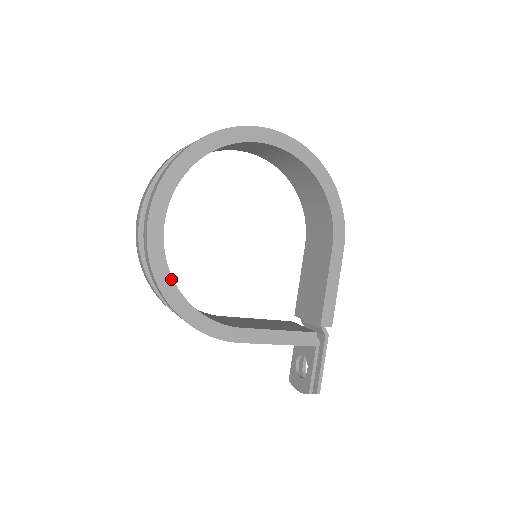
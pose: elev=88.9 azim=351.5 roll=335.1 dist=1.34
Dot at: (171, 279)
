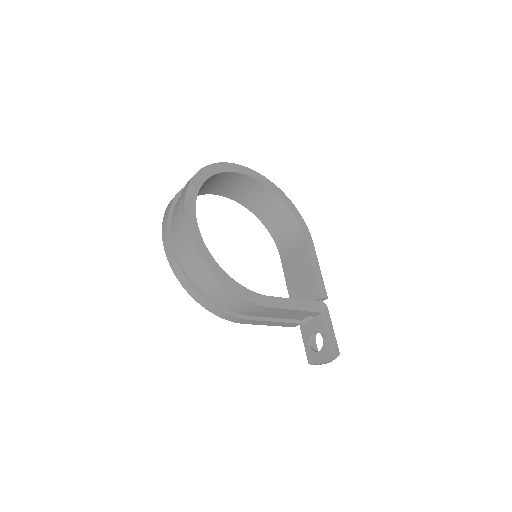
Dot at: (211, 257)
